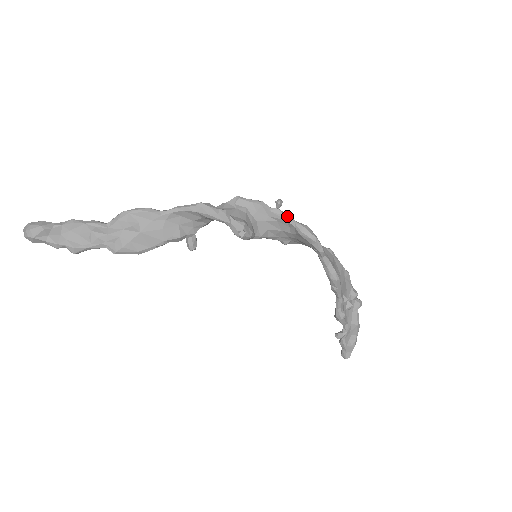
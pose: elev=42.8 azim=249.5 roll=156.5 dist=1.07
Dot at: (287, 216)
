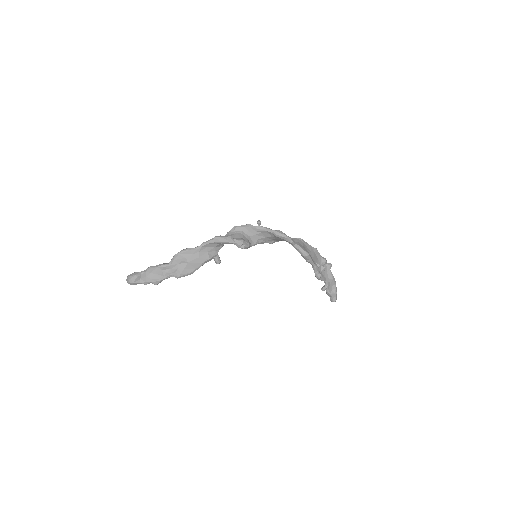
Dot at: (266, 228)
